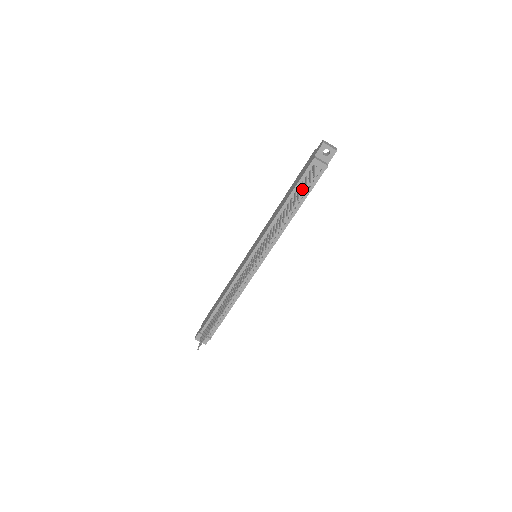
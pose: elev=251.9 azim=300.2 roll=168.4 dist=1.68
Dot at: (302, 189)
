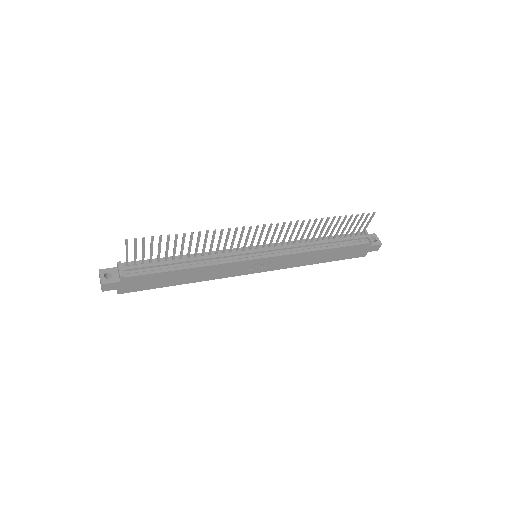
Dot at: (354, 221)
